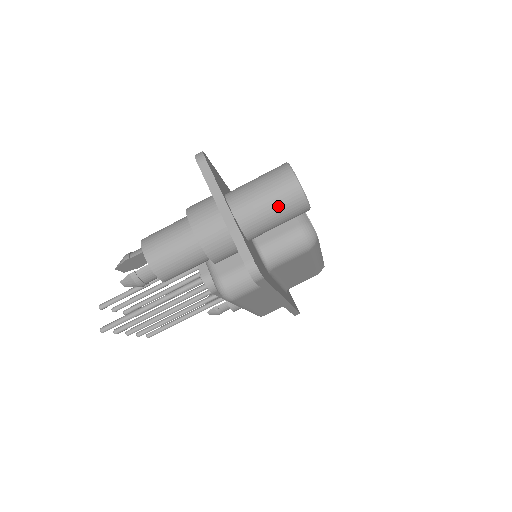
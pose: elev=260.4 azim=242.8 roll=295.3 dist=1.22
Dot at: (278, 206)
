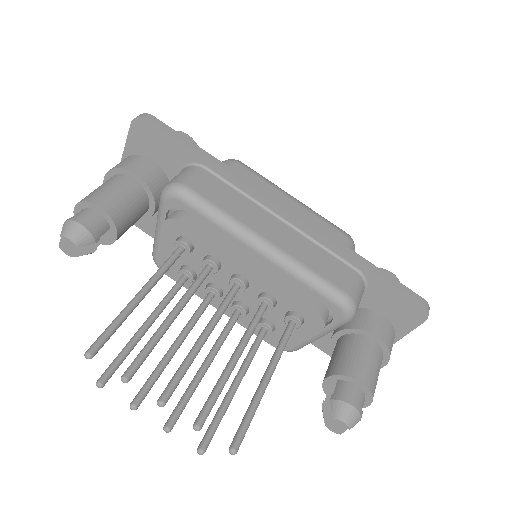
Dot at: occluded
